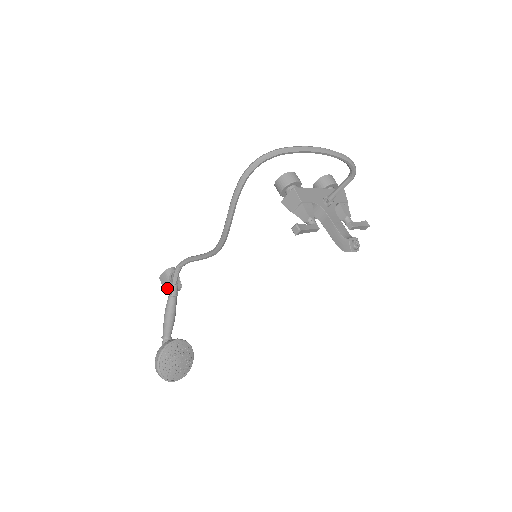
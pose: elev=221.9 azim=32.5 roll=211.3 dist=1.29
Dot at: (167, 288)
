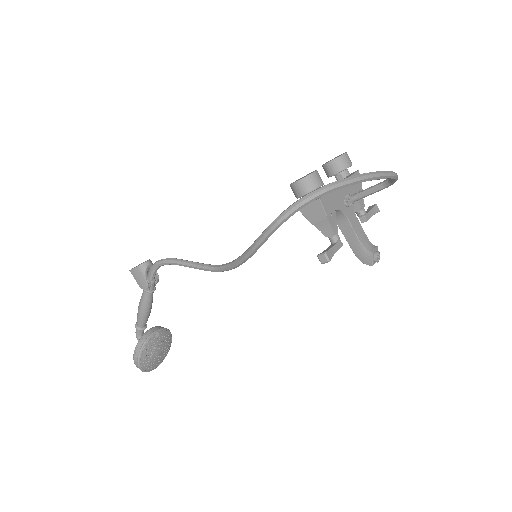
Dot at: (143, 286)
